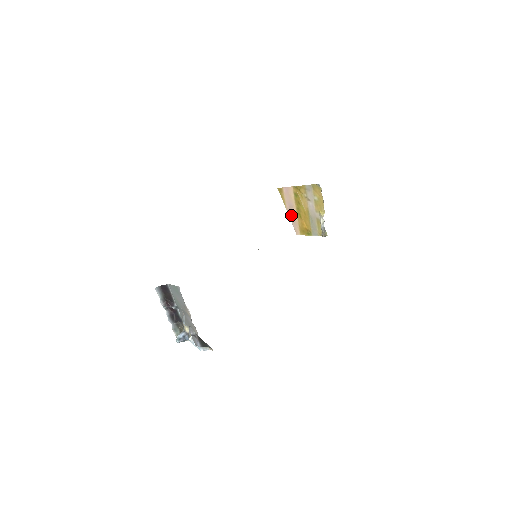
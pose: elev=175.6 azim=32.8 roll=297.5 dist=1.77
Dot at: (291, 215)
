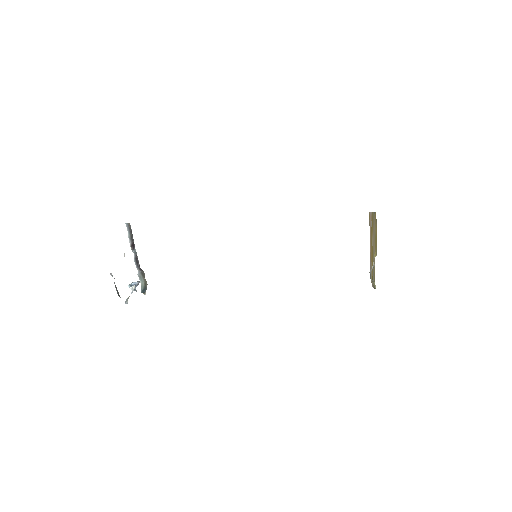
Dot at: occluded
